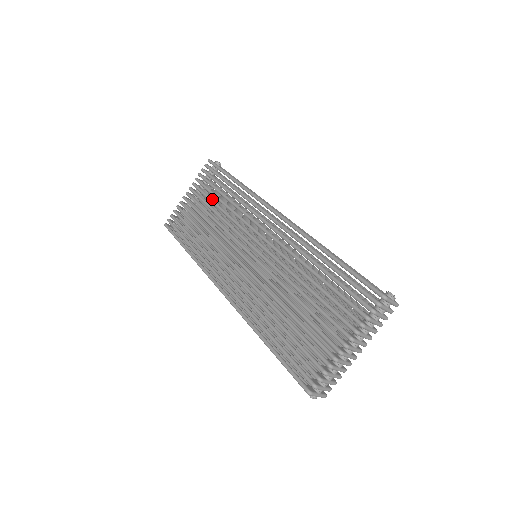
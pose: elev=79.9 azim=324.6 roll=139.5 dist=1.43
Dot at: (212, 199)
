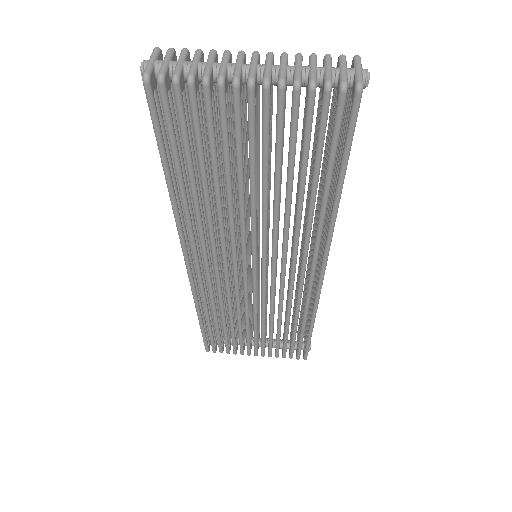
Dot at: occluded
